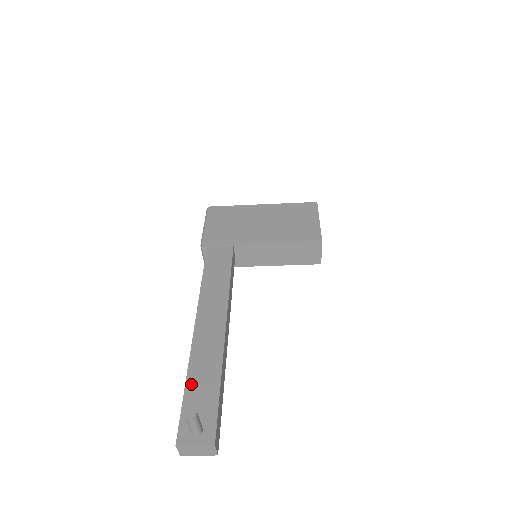
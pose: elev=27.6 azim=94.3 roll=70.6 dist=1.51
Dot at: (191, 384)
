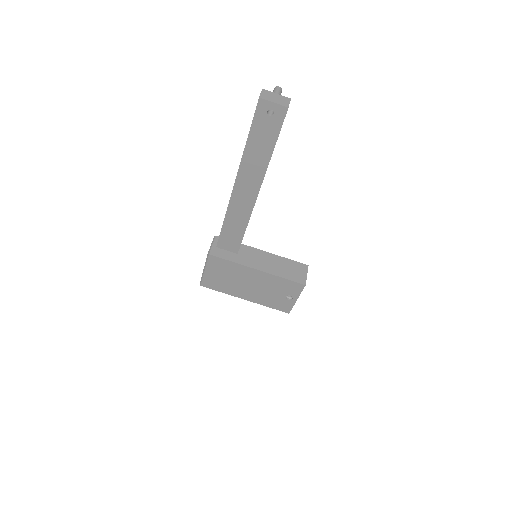
Dot at: occluded
